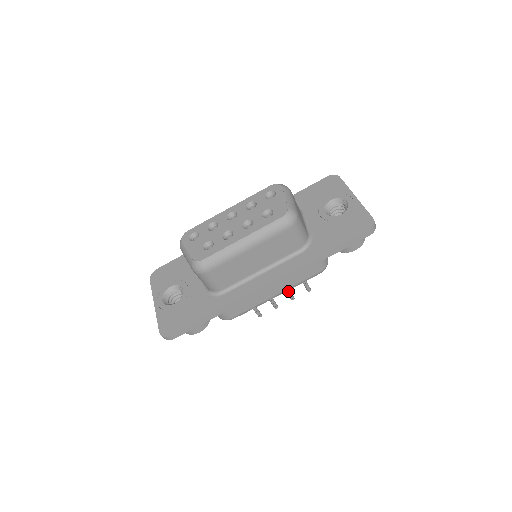
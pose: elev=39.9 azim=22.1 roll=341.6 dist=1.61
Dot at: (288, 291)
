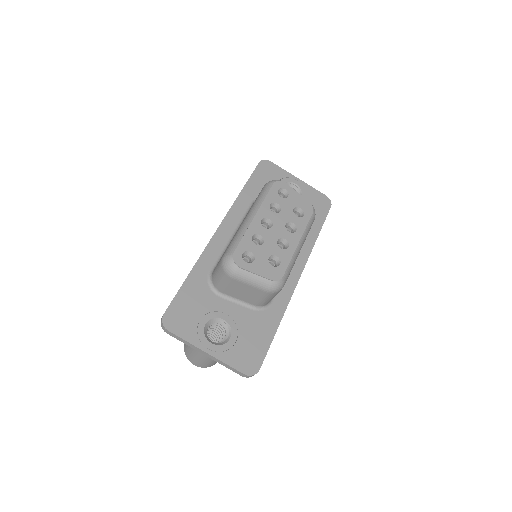
Dot at: occluded
